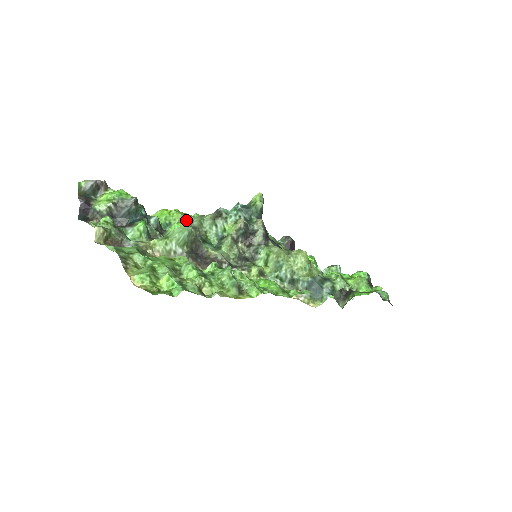
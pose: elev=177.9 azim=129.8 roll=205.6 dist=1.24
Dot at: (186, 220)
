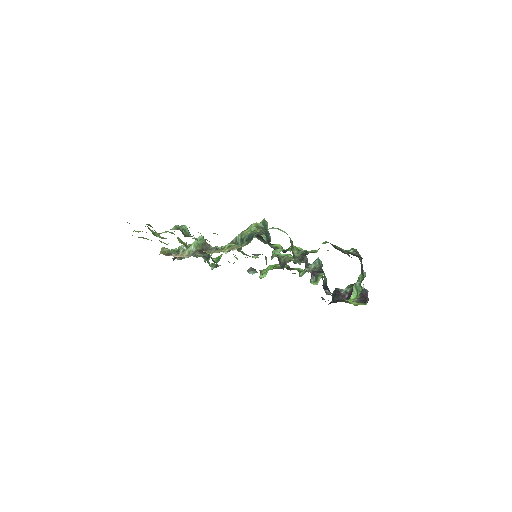
Dot at: occluded
